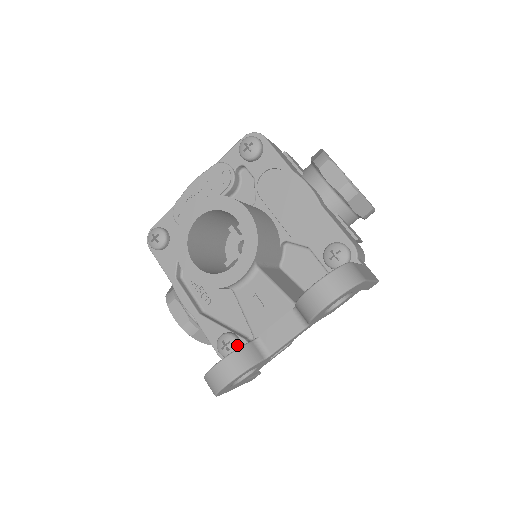
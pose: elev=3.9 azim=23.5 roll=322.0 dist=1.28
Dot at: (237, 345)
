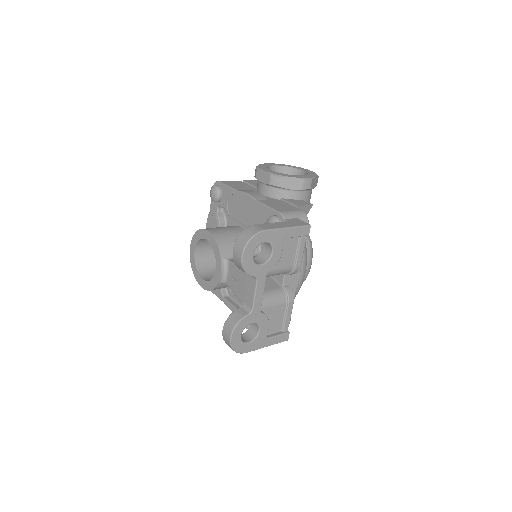
Dot at: occluded
